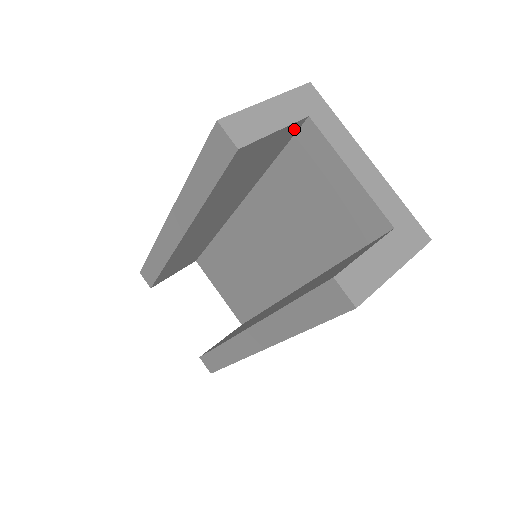
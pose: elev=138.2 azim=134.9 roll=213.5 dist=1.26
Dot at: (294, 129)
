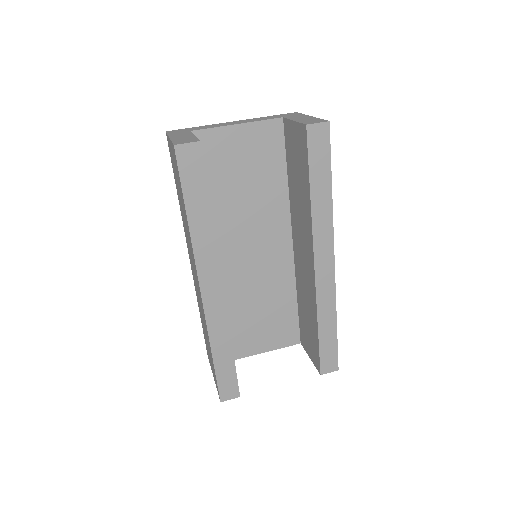
Dot at: occluded
